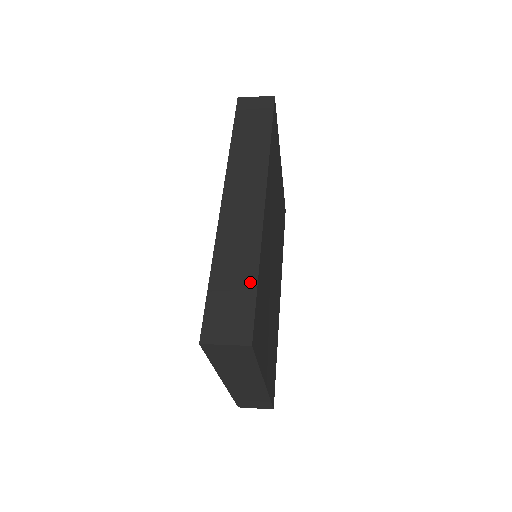
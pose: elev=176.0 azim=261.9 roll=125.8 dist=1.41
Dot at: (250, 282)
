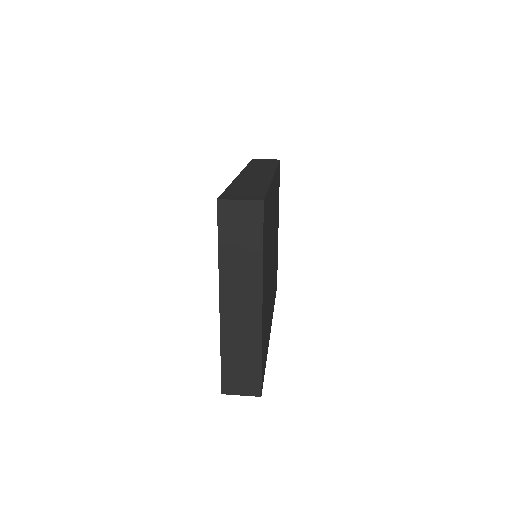
Dot at: (262, 188)
